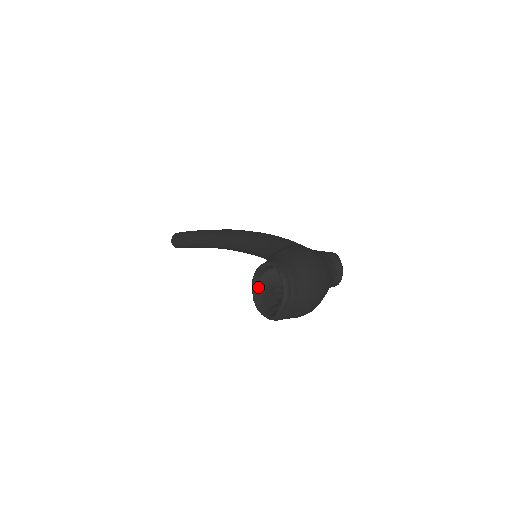
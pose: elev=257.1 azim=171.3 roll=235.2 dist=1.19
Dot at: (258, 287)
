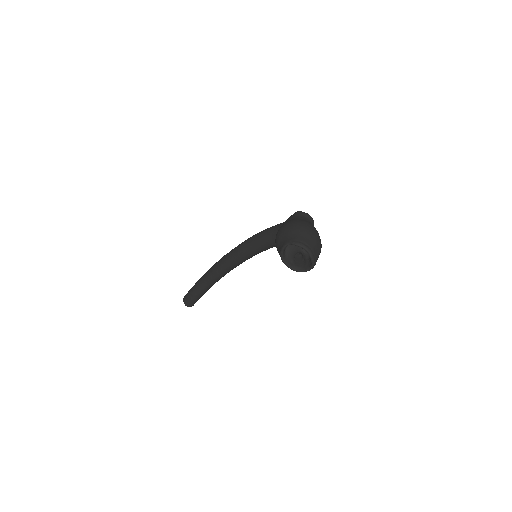
Dot at: (289, 263)
